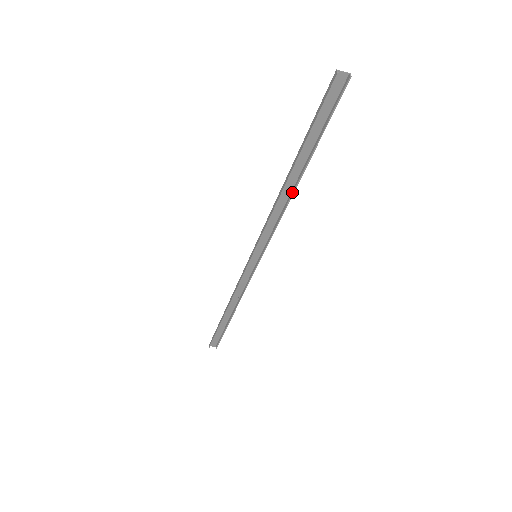
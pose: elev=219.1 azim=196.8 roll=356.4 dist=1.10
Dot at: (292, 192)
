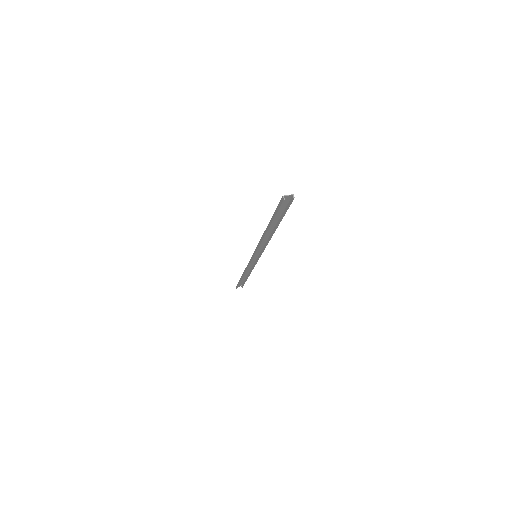
Dot at: (271, 235)
